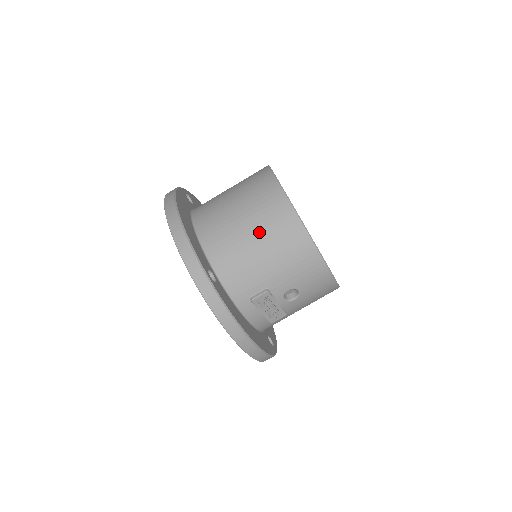
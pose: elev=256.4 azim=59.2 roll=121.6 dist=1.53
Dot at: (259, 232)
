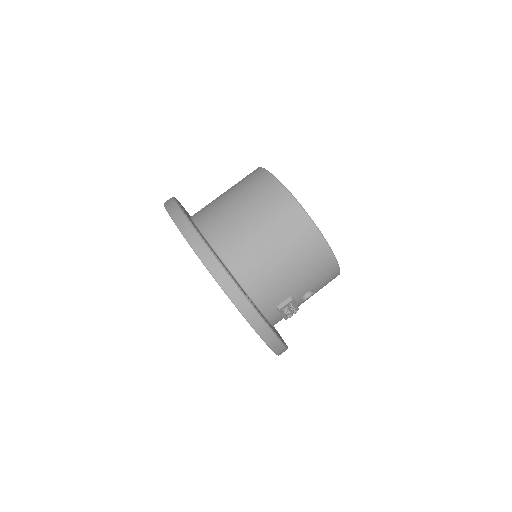
Dot at: (284, 249)
